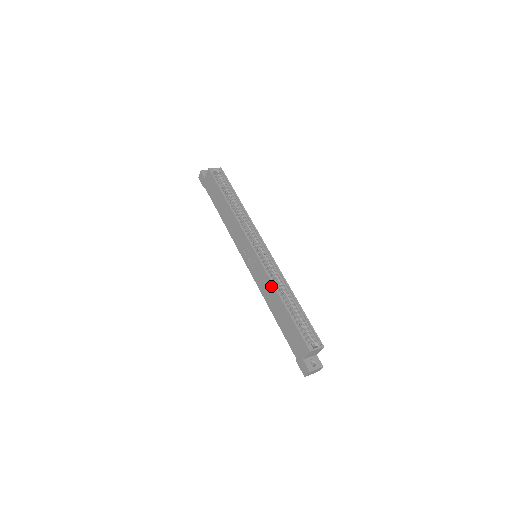
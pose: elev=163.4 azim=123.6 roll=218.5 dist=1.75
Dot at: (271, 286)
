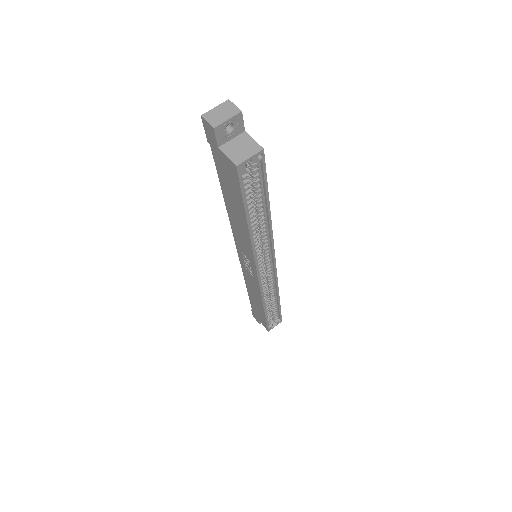
Dot at: (259, 297)
